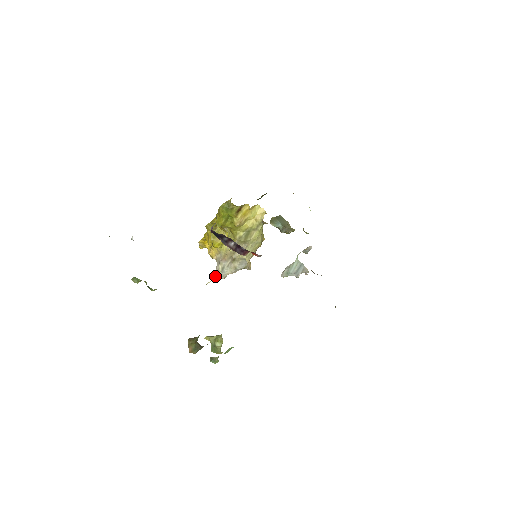
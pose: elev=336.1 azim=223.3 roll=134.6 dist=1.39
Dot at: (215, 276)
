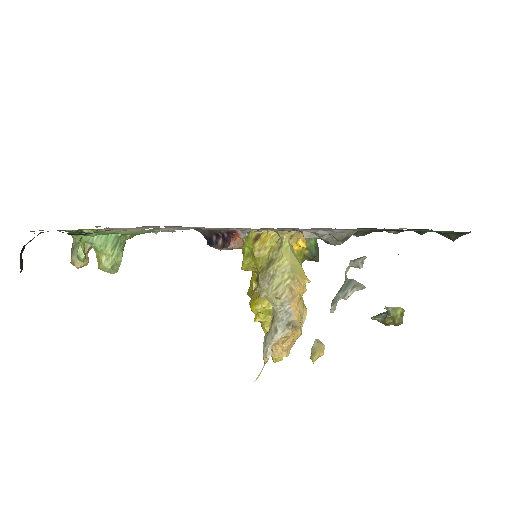
Dot at: (264, 364)
